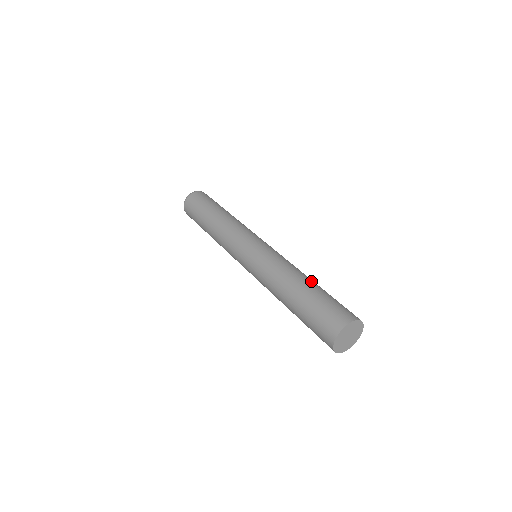
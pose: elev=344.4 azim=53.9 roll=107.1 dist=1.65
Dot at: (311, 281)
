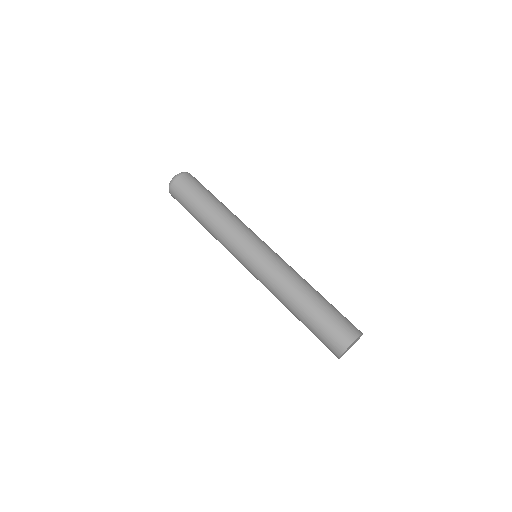
Dot at: (312, 295)
